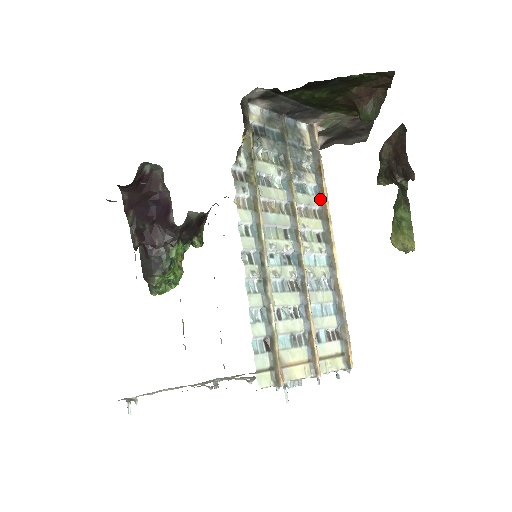
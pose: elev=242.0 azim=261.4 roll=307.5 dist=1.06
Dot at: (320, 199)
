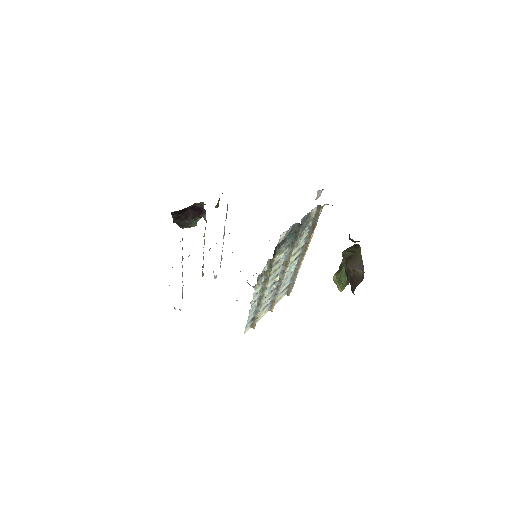
Dot at: (306, 240)
